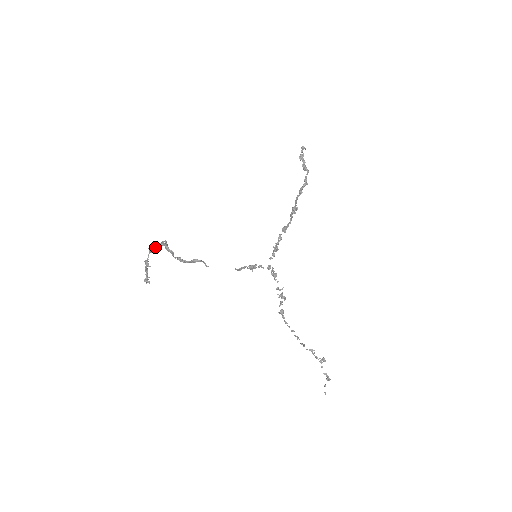
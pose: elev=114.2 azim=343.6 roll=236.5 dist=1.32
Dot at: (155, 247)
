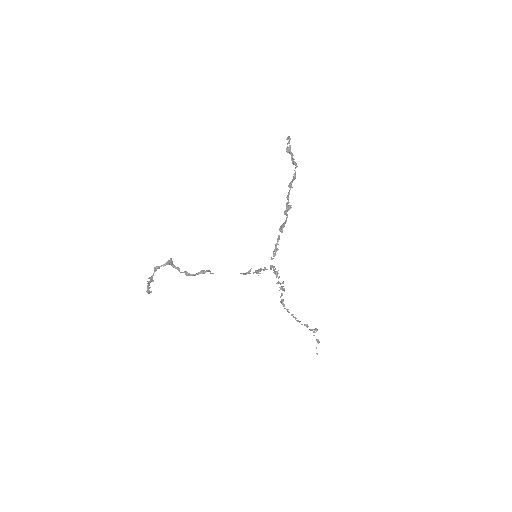
Dot at: (161, 266)
